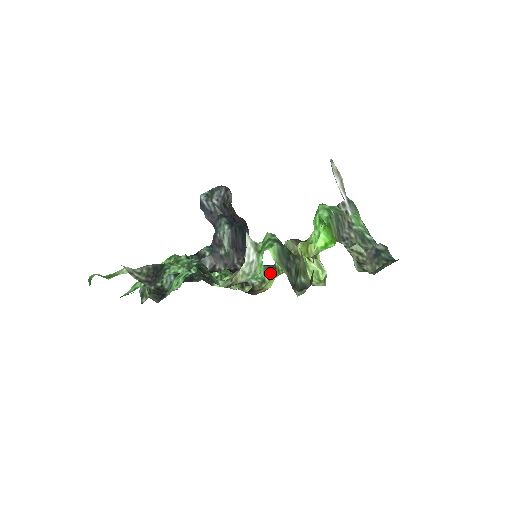
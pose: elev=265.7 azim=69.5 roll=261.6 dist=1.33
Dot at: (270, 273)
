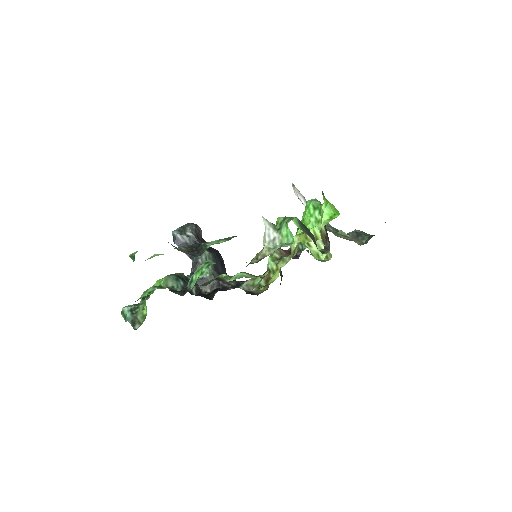
Dot at: (264, 278)
